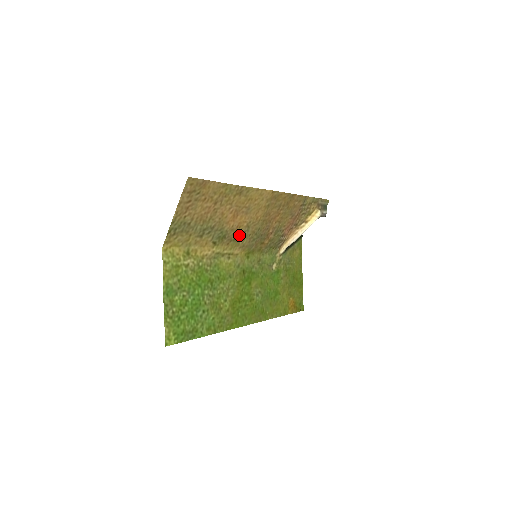
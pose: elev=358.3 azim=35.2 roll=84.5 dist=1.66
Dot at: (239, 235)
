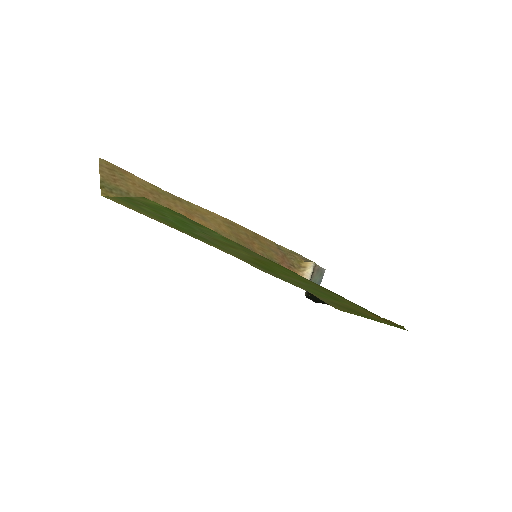
Dot at: occluded
